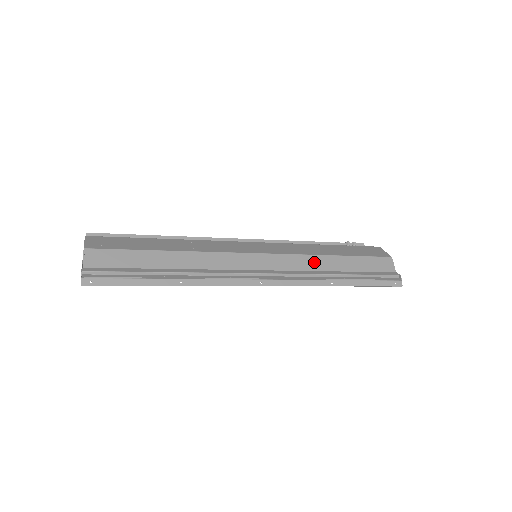
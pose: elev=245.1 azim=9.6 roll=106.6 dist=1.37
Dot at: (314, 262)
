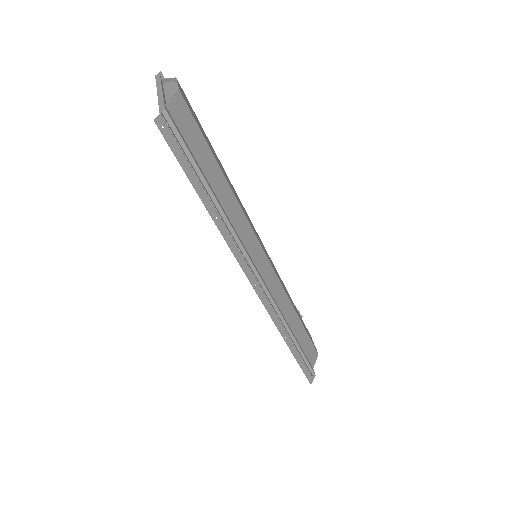
Dot at: (287, 307)
